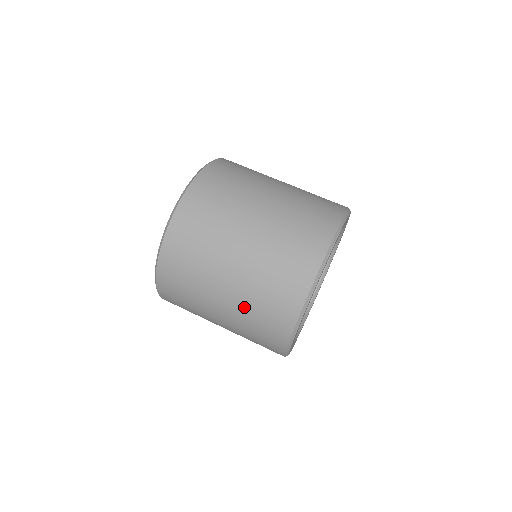
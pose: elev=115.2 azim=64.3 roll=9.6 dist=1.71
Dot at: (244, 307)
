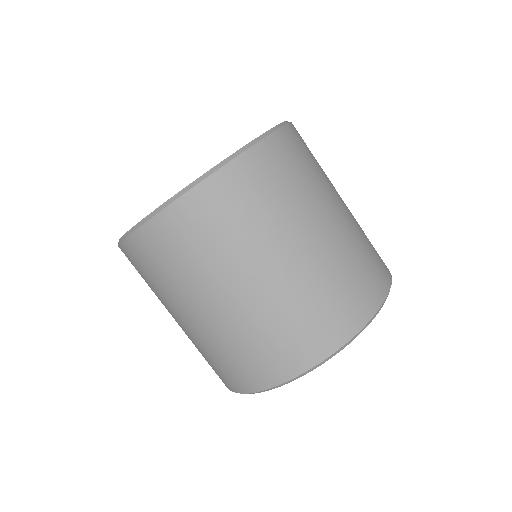
Dot at: occluded
